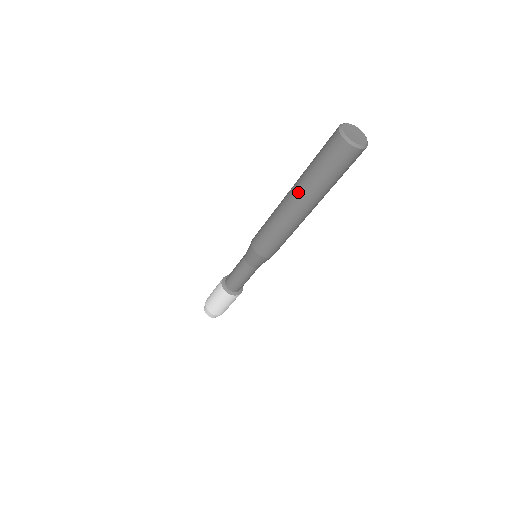
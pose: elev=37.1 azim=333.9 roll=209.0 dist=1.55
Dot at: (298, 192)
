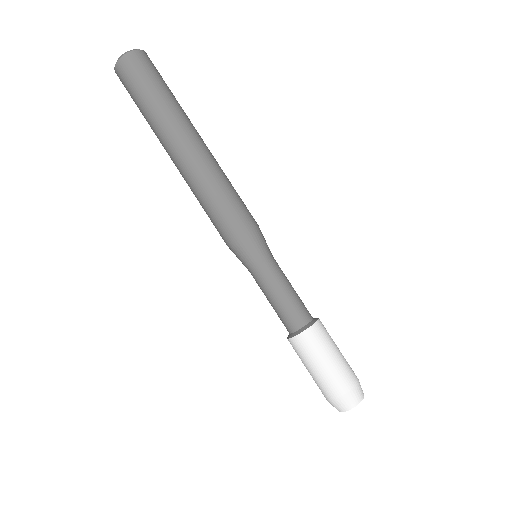
Dot at: (163, 146)
